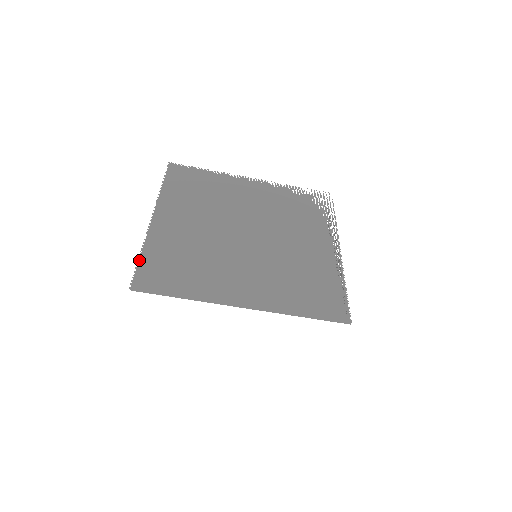
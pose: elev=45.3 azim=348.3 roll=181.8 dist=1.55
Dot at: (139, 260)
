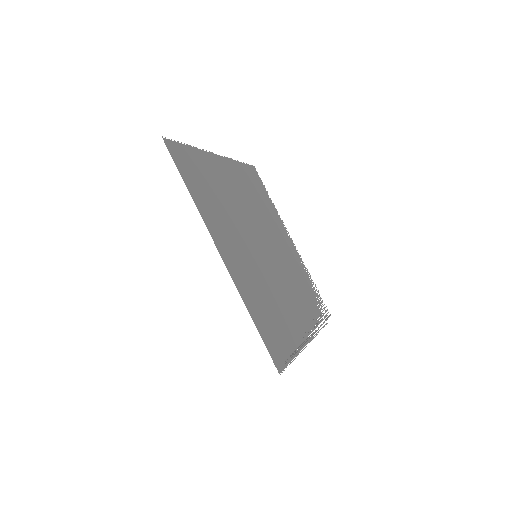
Dot at: (186, 144)
